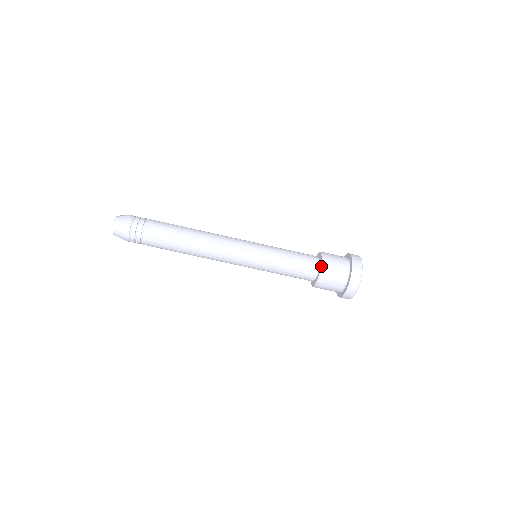
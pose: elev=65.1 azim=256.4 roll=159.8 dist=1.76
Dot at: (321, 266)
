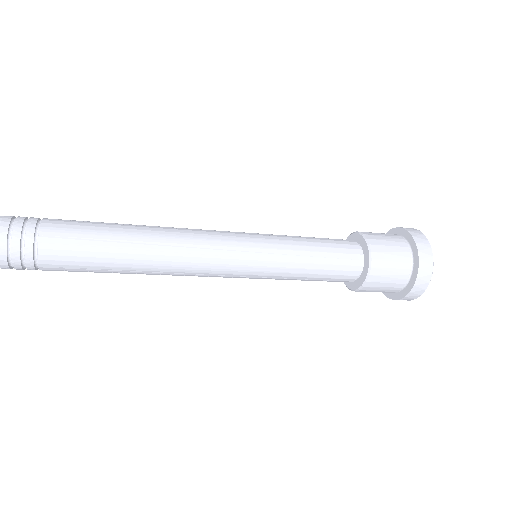
Dot at: (370, 261)
